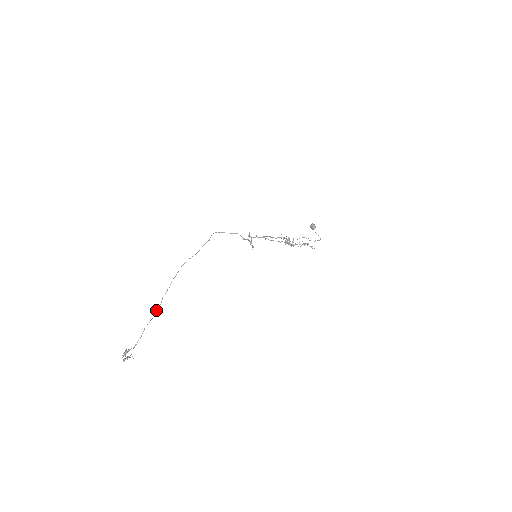
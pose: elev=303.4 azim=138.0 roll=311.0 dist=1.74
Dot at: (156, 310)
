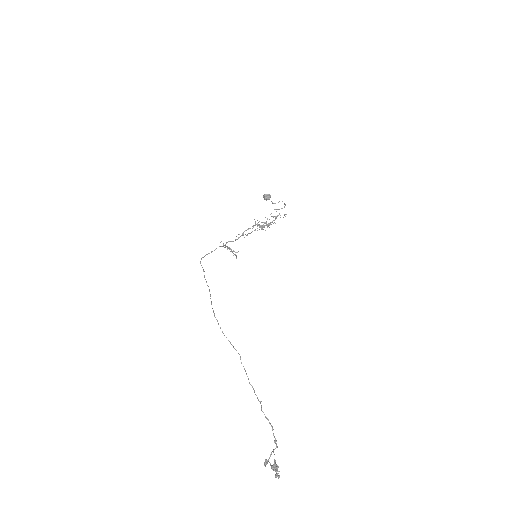
Dot at: occluded
